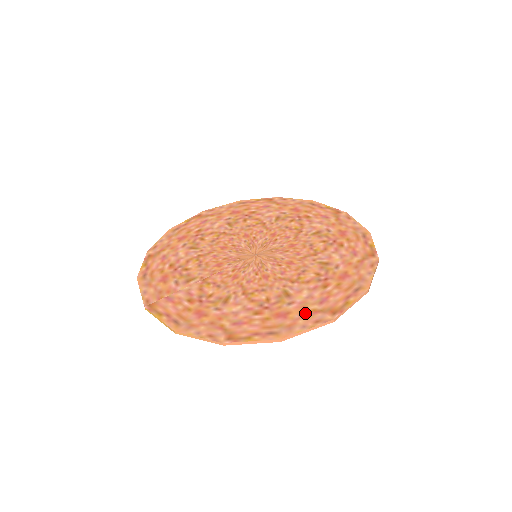
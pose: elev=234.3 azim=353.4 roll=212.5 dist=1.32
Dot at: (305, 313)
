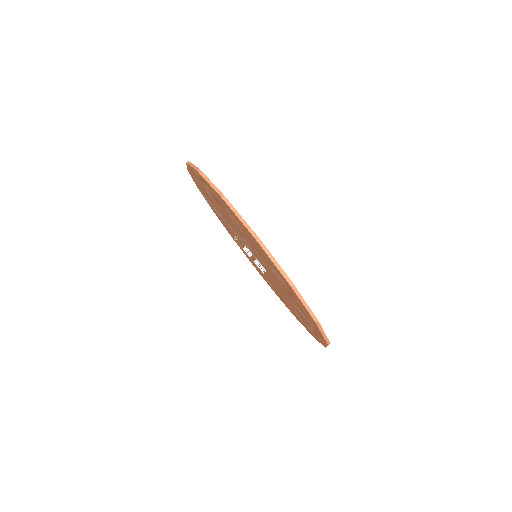
Dot at: occluded
